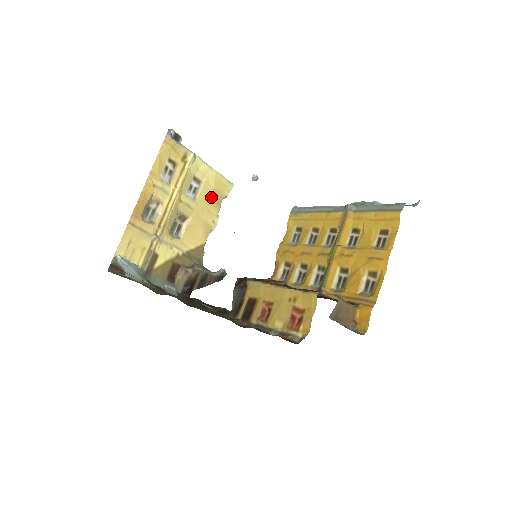
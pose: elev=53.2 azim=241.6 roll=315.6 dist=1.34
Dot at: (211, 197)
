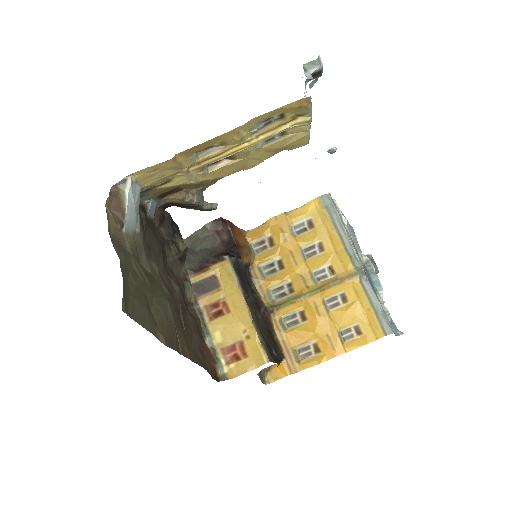
Dot at: (277, 148)
